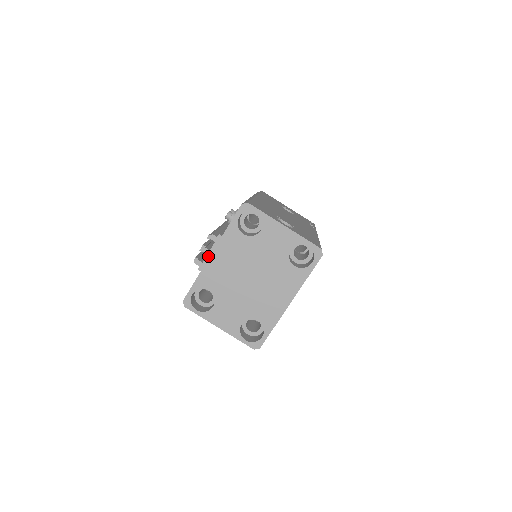
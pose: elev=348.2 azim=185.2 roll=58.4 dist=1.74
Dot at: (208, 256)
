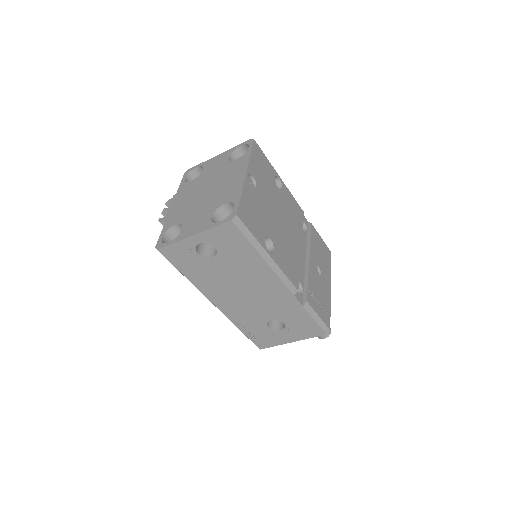
Dot at: (169, 210)
